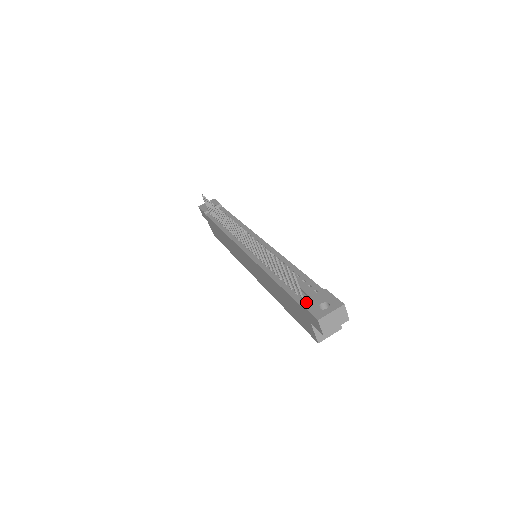
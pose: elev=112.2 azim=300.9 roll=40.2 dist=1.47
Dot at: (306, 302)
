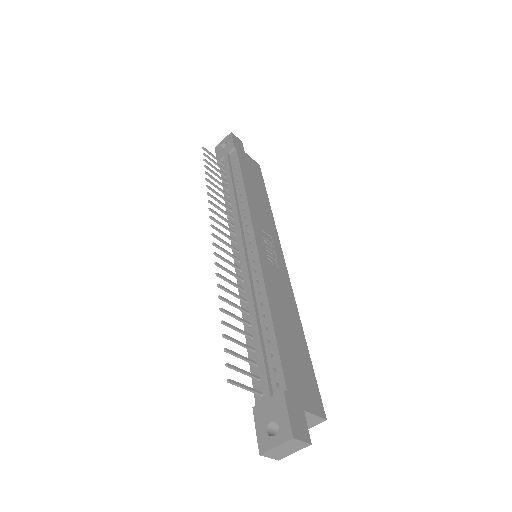
Dot at: (258, 409)
